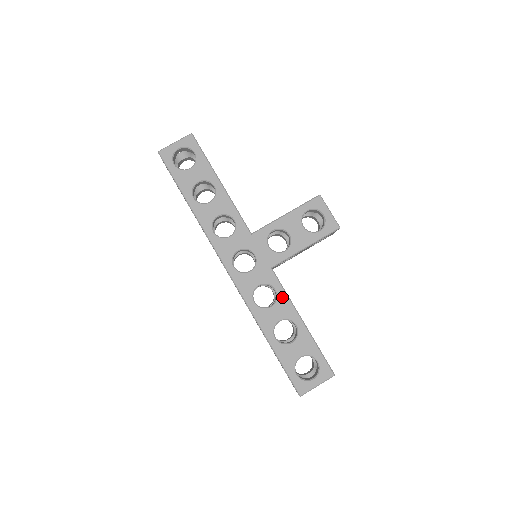
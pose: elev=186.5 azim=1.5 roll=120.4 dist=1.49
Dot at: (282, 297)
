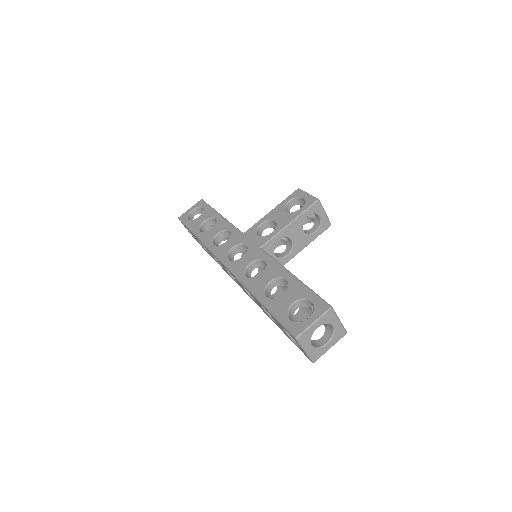
Dot at: (271, 263)
